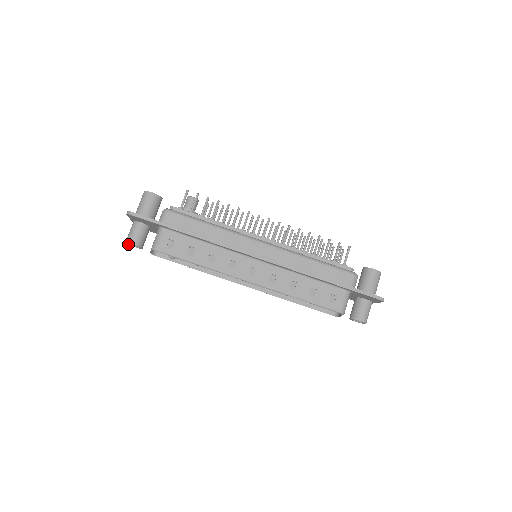
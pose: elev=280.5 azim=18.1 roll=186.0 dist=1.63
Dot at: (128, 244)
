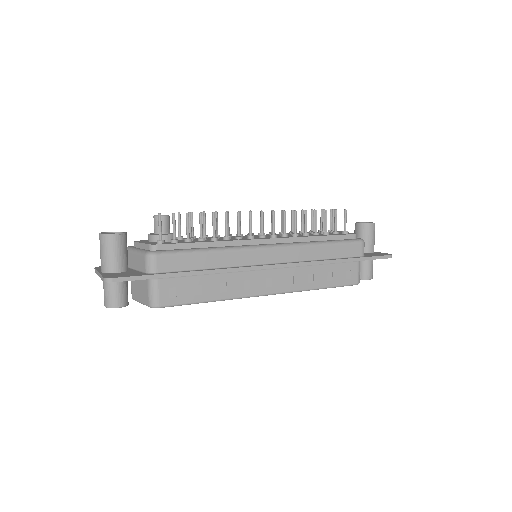
Dot at: occluded
